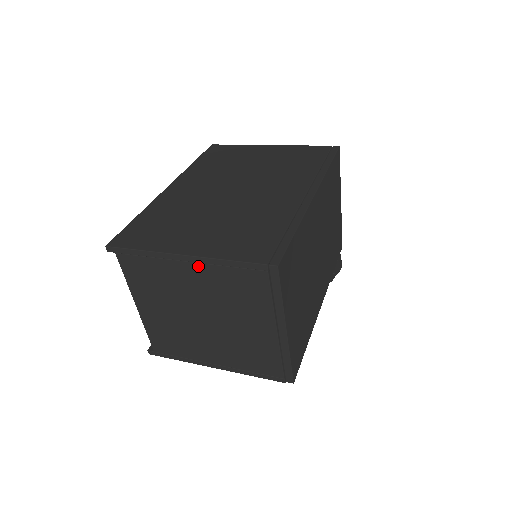
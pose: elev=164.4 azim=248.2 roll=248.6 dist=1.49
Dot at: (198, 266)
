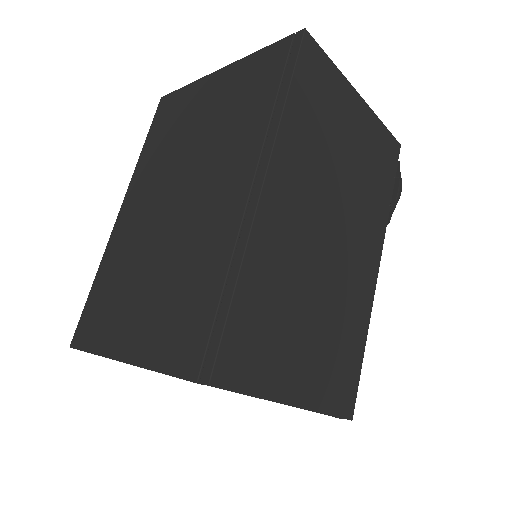
Dot at: occluded
